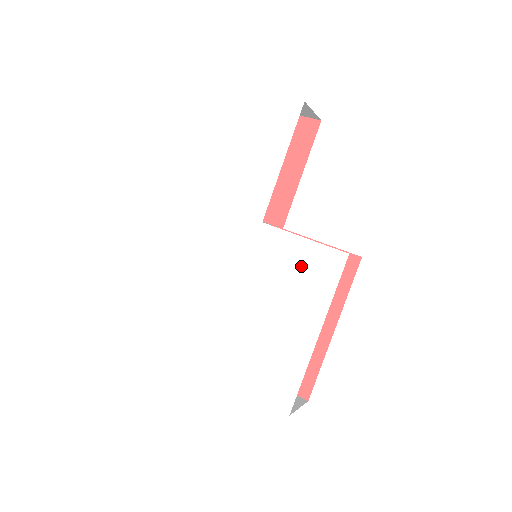
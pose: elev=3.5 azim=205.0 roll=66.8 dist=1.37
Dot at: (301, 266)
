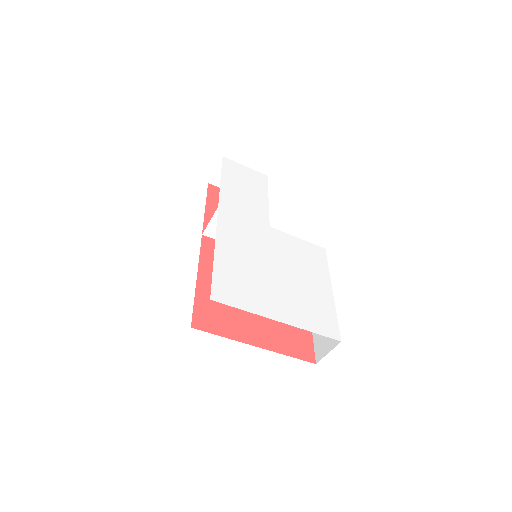
Dot at: (304, 252)
